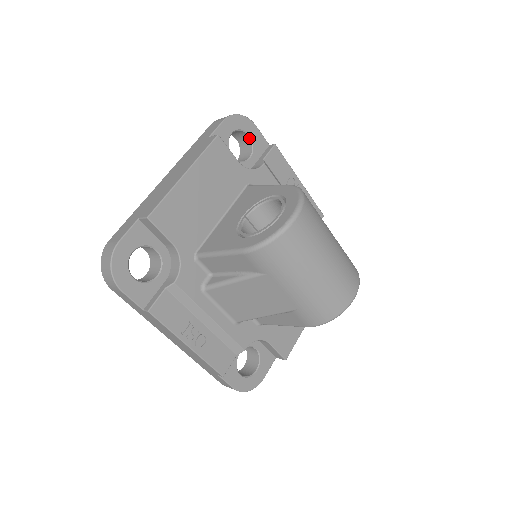
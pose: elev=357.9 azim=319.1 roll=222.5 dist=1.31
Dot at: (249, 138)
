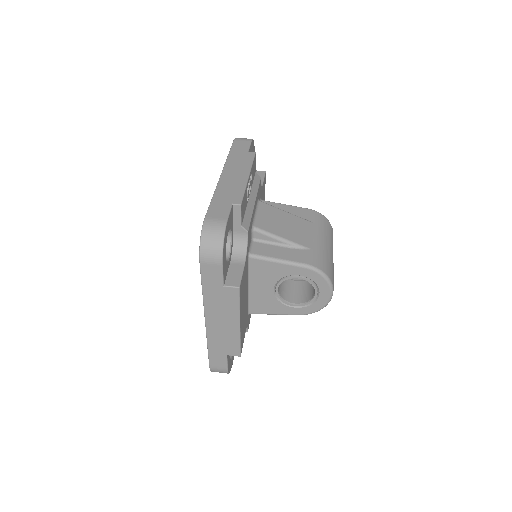
Dot at: occluded
